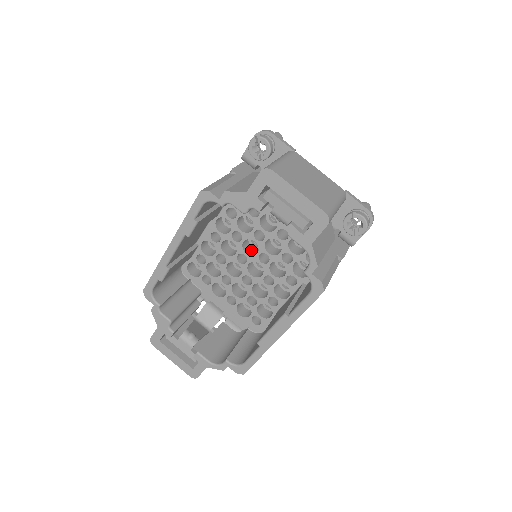
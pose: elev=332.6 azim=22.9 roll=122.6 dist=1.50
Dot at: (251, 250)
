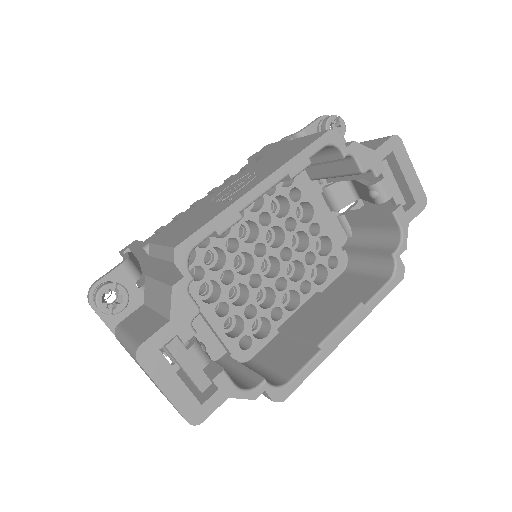
Dot at: occluded
